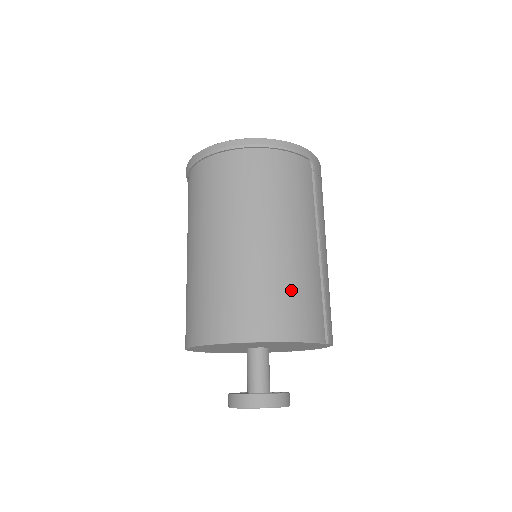
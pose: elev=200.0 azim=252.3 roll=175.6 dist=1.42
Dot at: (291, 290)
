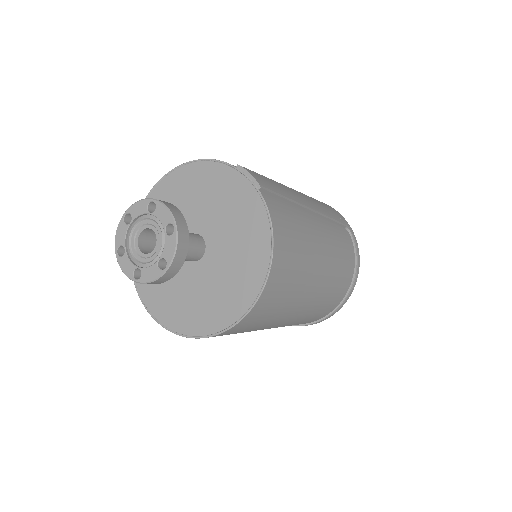
Dot at: occluded
